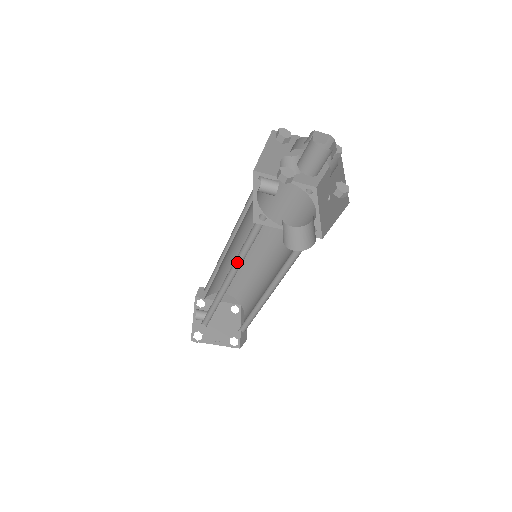
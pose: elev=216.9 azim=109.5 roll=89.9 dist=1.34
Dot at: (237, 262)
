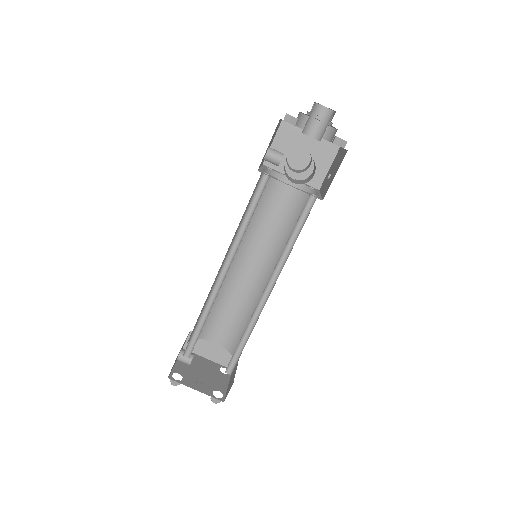
Dot at: (236, 244)
